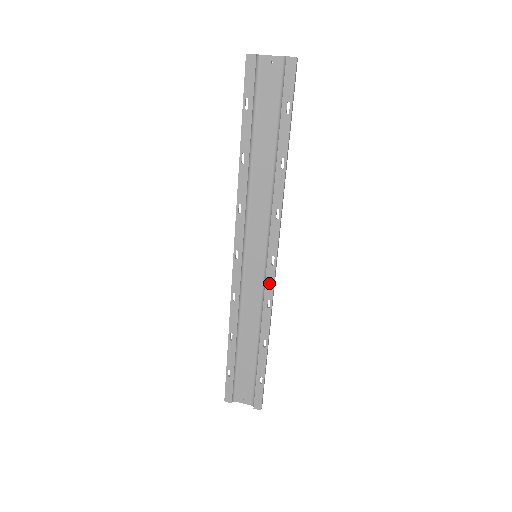
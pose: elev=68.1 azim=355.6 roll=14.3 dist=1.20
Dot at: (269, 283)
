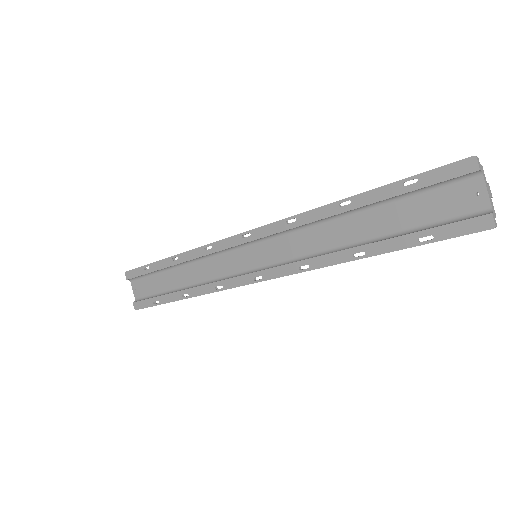
Dot at: (237, 281)
